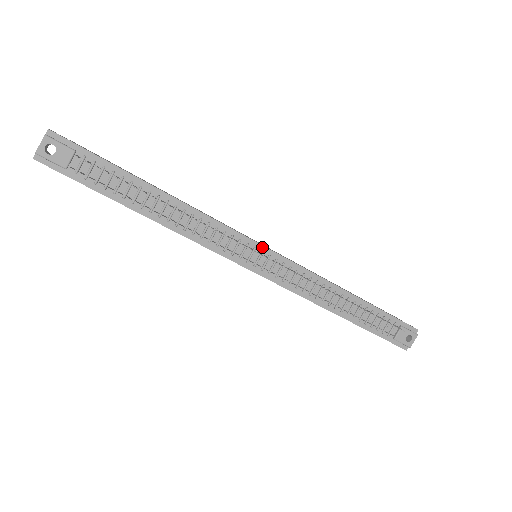
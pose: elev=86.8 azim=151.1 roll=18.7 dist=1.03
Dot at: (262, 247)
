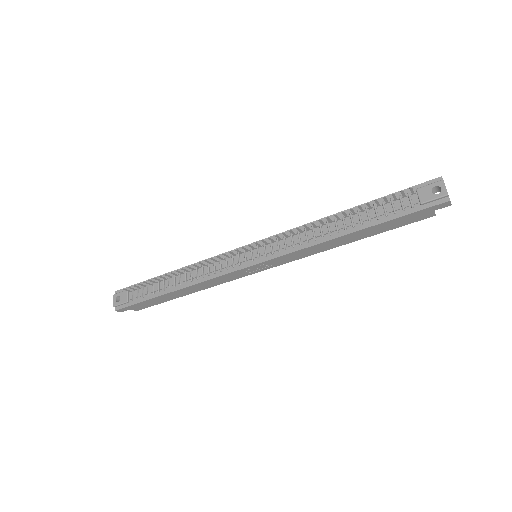
Dot at: occluded
